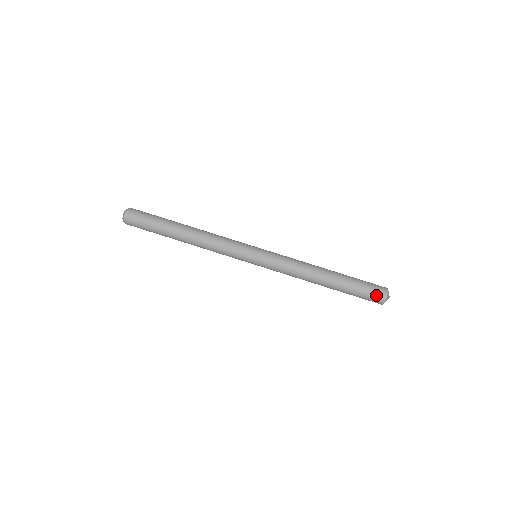
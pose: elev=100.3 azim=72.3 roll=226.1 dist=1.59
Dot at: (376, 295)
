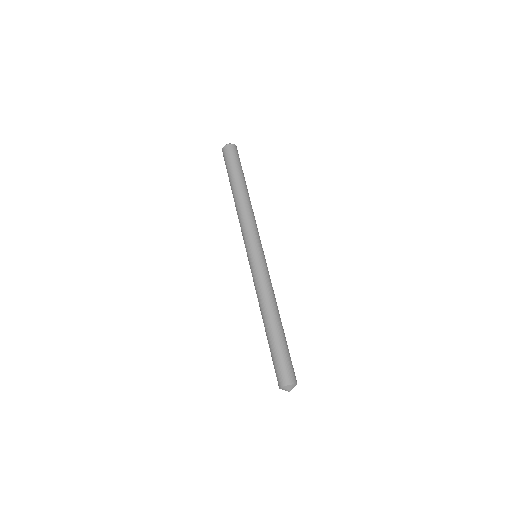
Dot at: (286, 373)
